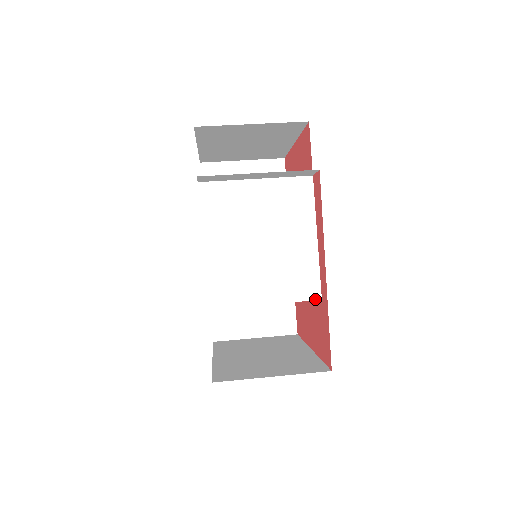
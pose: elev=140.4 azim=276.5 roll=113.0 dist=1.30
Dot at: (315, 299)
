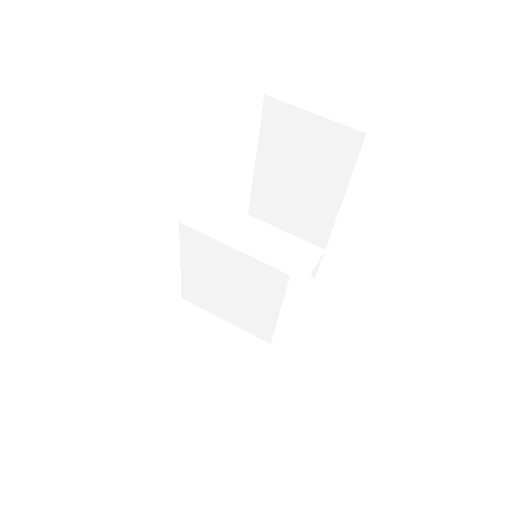
Dot at: (265, 341)
